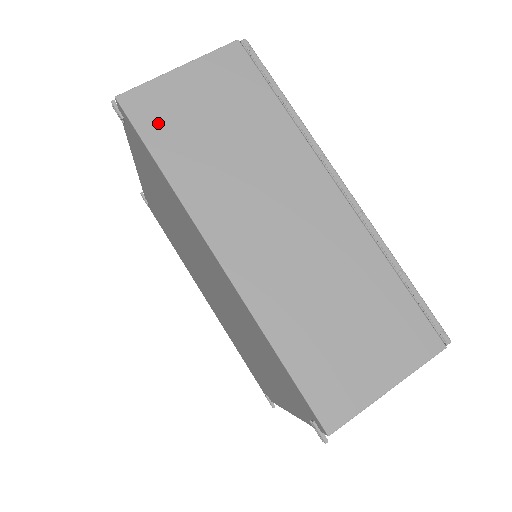
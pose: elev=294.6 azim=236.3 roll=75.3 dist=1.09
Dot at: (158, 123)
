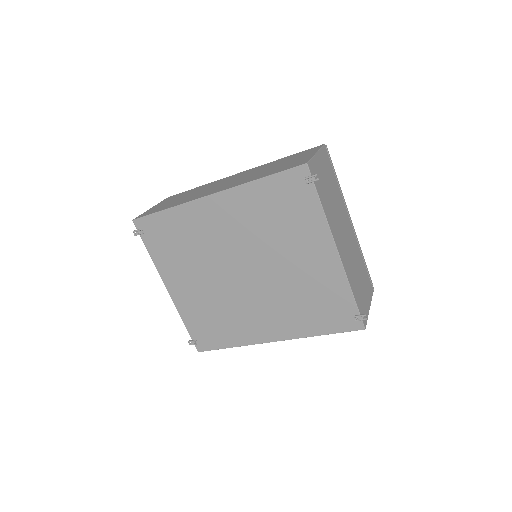
Dot at: occluded
